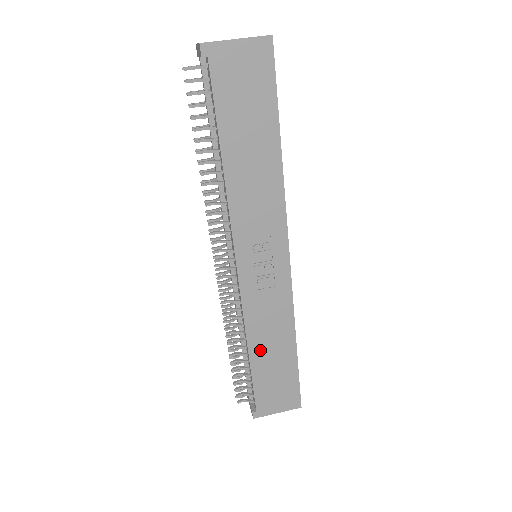
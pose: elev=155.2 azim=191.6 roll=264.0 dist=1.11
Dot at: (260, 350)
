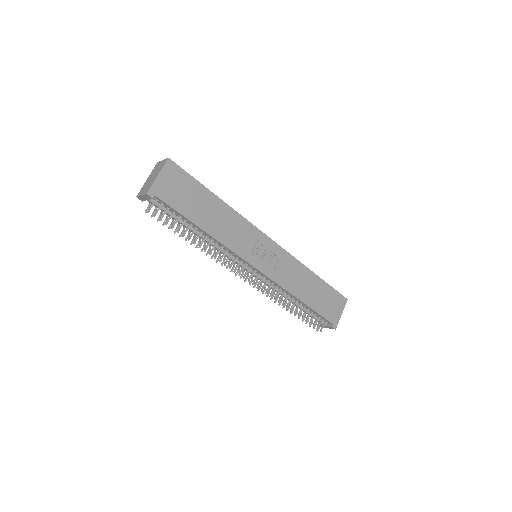
Dot at: (304, 294)
